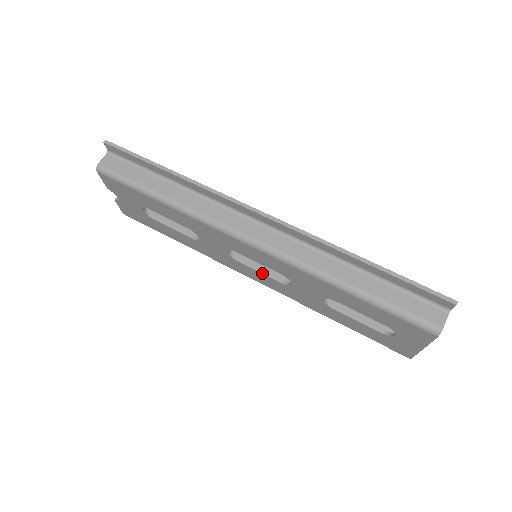
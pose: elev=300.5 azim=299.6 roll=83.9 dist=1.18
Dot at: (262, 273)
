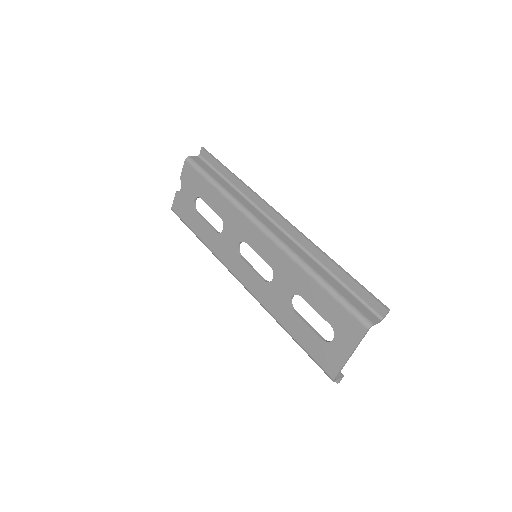
Dot at: (253, 269)
